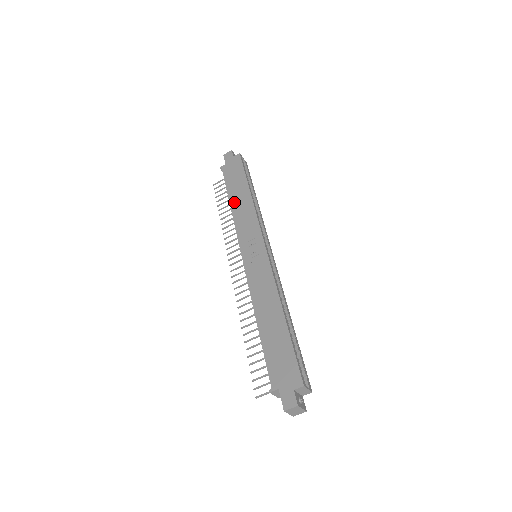
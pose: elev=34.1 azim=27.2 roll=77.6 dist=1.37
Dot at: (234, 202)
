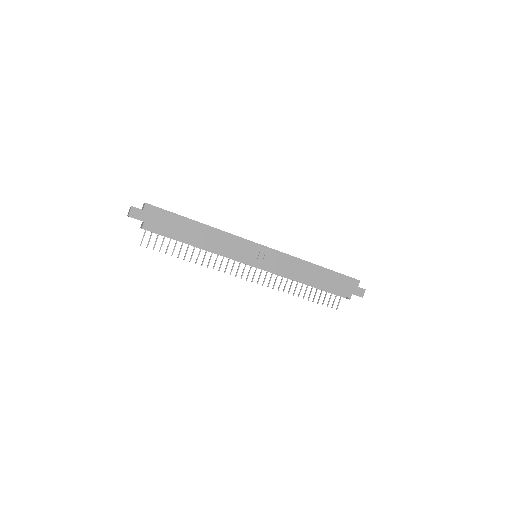
Dot at: (200, 241)
